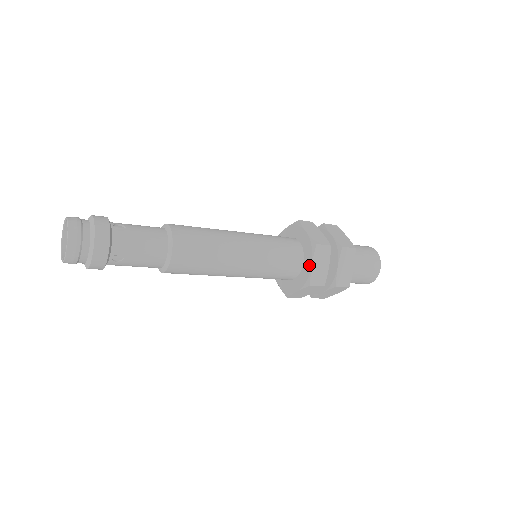
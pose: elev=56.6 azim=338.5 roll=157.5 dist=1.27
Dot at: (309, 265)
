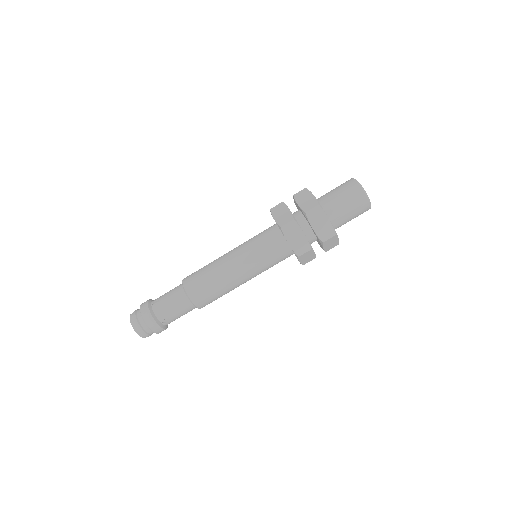
Dot at: (288, 243)
